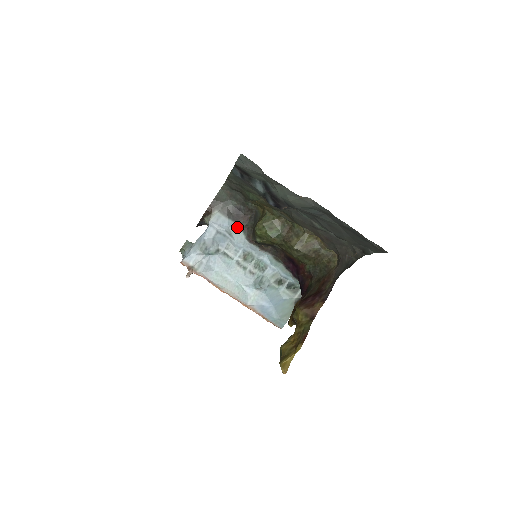
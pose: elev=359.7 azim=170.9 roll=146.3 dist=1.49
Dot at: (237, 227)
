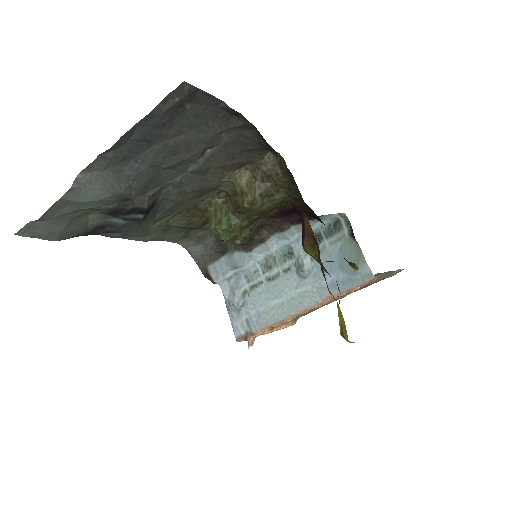
Dot at: (232, 255)
